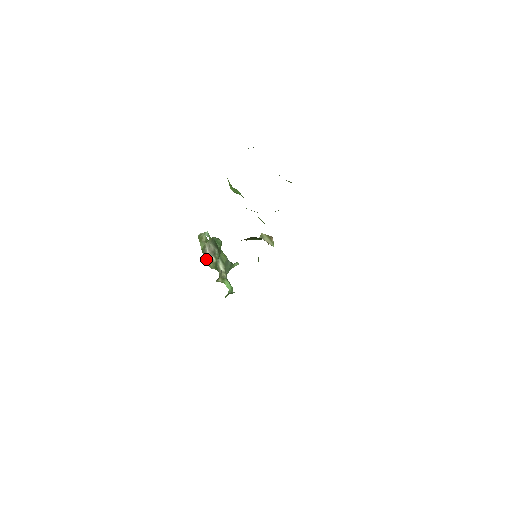
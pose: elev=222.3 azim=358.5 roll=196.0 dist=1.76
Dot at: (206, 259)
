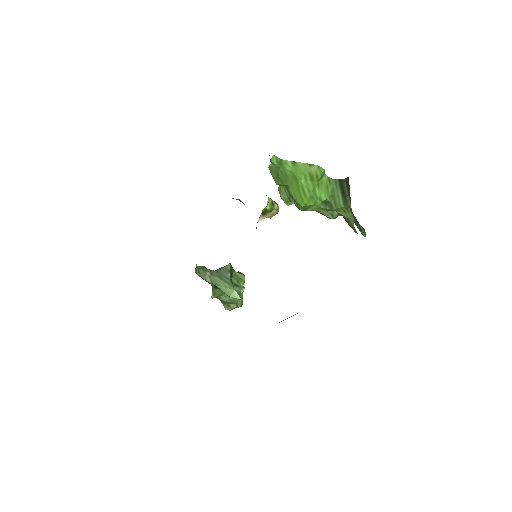
Dot at: occluded
